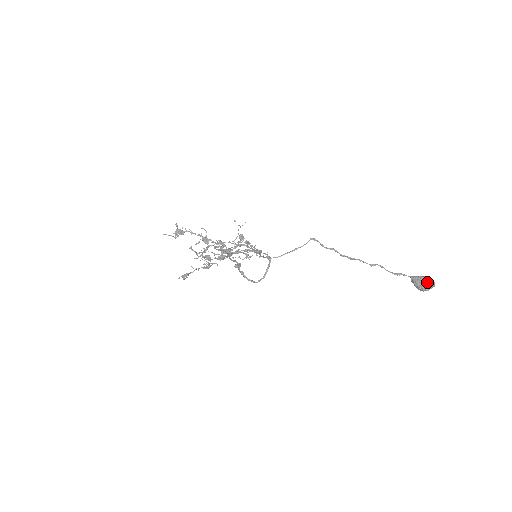
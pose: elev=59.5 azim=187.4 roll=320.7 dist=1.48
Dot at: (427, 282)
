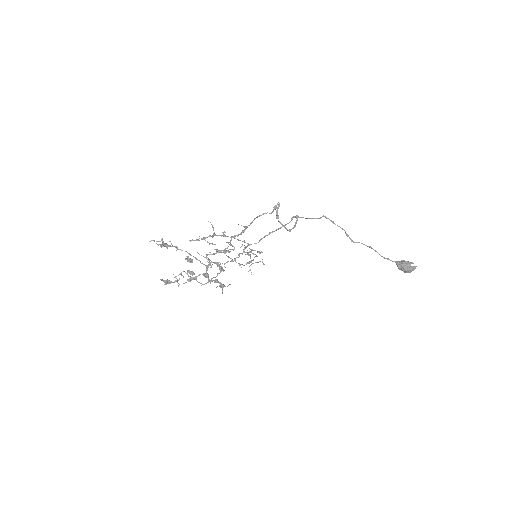
Dot at: (411, 262)
